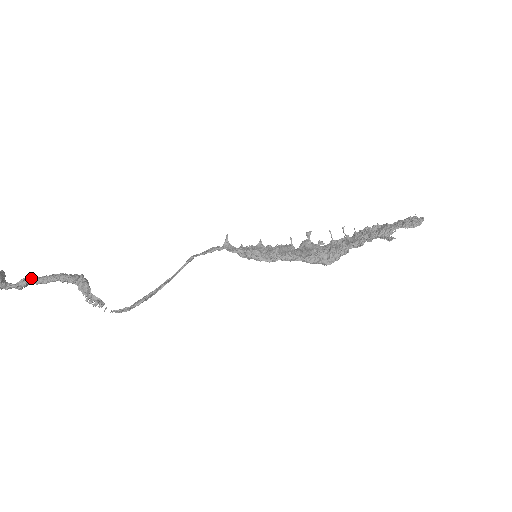
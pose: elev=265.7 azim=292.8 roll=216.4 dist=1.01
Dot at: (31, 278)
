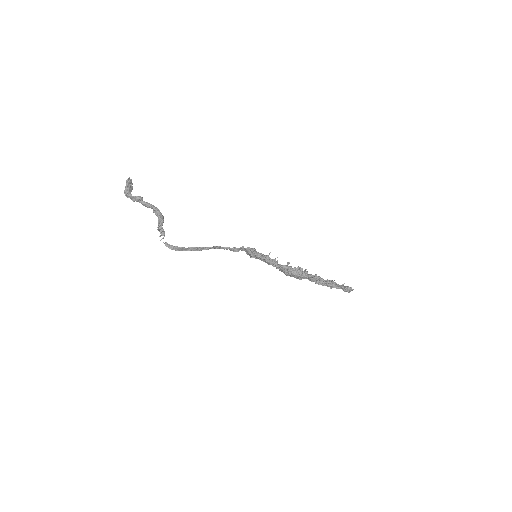
Dot at: occluded
